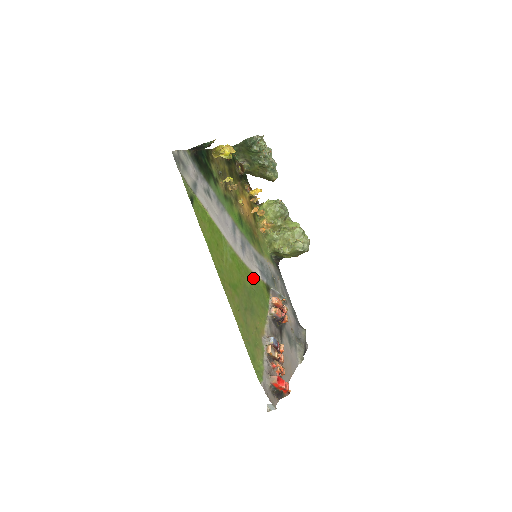
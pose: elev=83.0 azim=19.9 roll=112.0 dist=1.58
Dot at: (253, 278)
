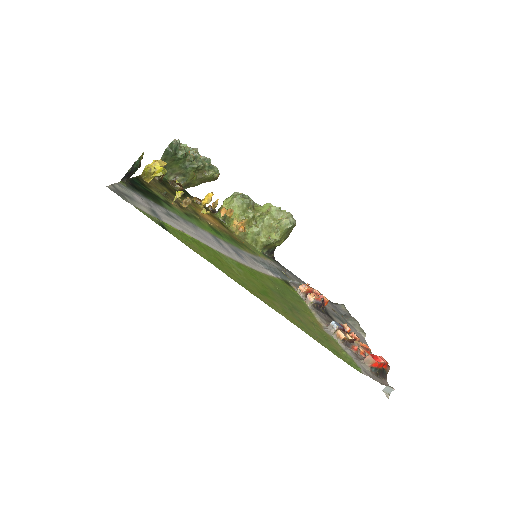
Dot at: (269, 279)
